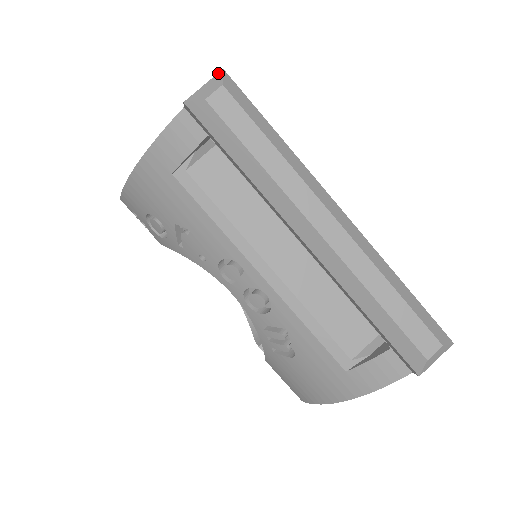
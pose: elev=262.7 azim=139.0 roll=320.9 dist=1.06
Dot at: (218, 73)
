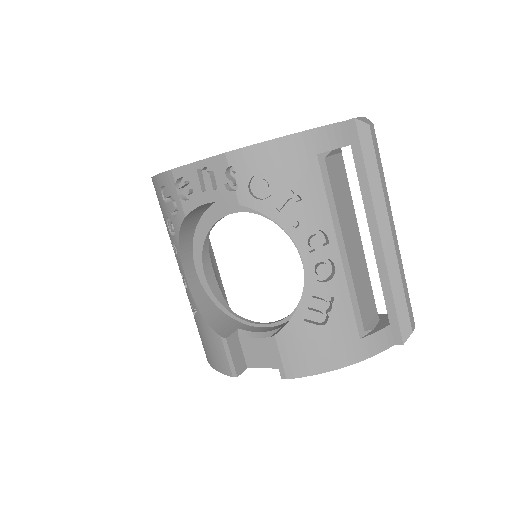
Dot at: (364, 117)
